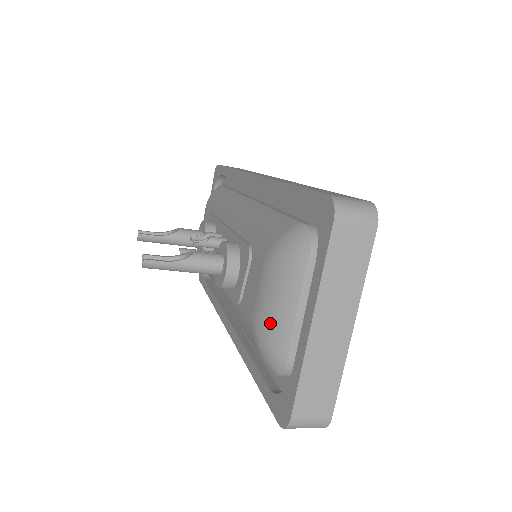
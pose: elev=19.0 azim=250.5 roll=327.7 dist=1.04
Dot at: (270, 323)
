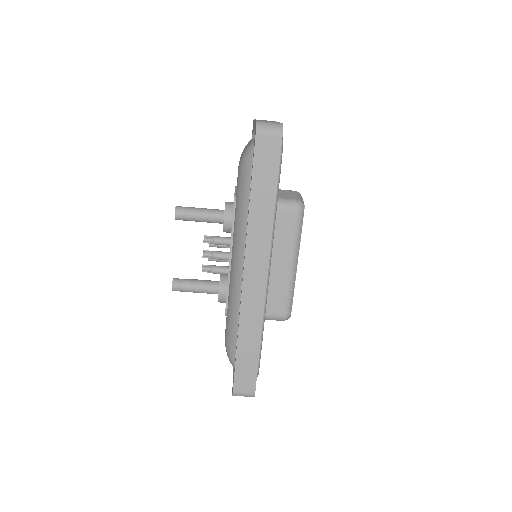
Dot at: occluded
